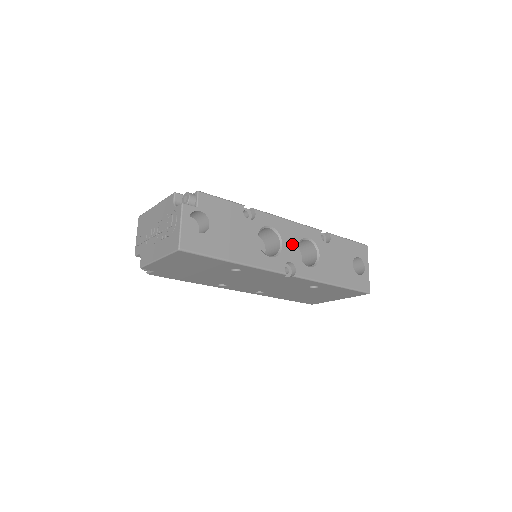
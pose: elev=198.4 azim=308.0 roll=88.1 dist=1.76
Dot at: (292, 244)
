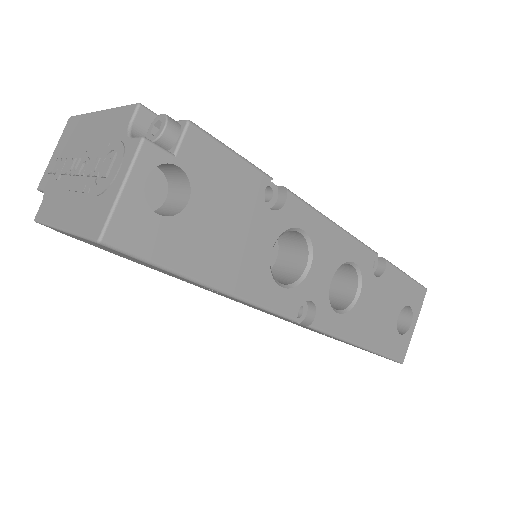
Dot at: (326, 269)
